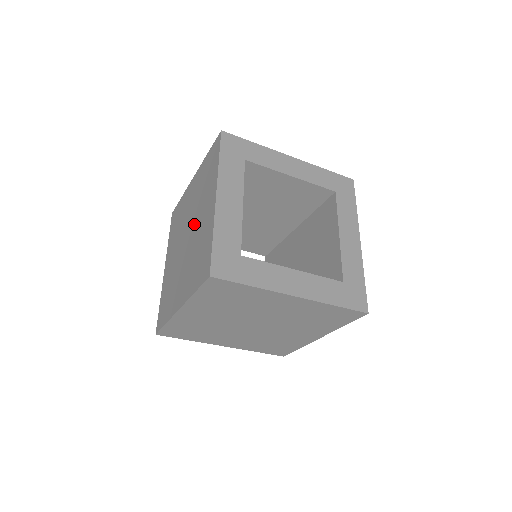
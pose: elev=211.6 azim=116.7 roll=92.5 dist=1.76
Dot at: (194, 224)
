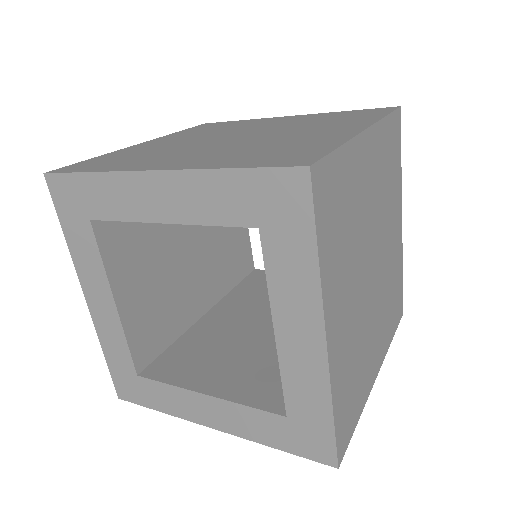
Dot at: occluded
